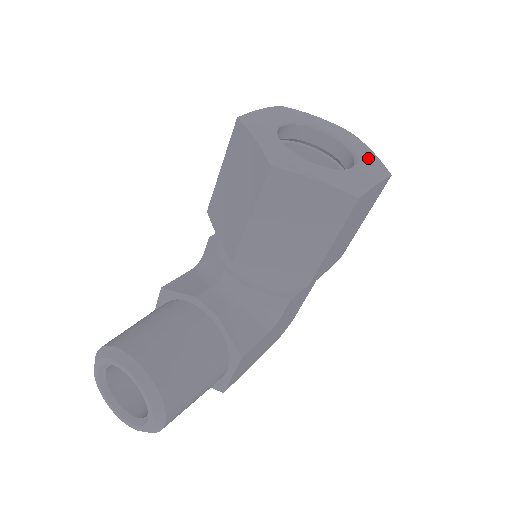
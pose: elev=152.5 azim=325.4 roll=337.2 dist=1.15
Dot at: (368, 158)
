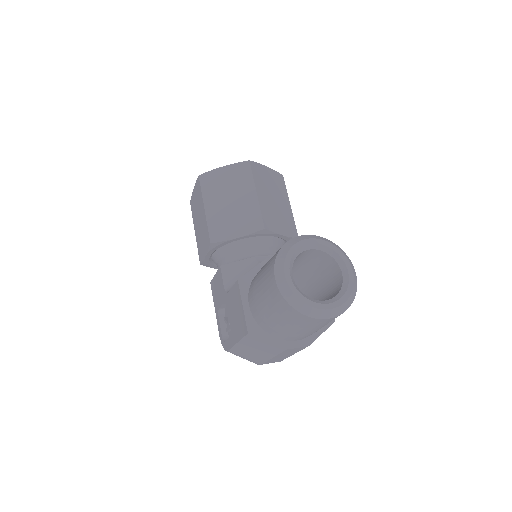
Dot at: occluded
